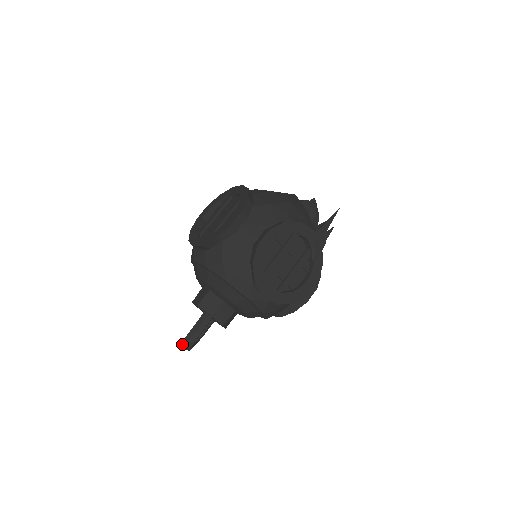
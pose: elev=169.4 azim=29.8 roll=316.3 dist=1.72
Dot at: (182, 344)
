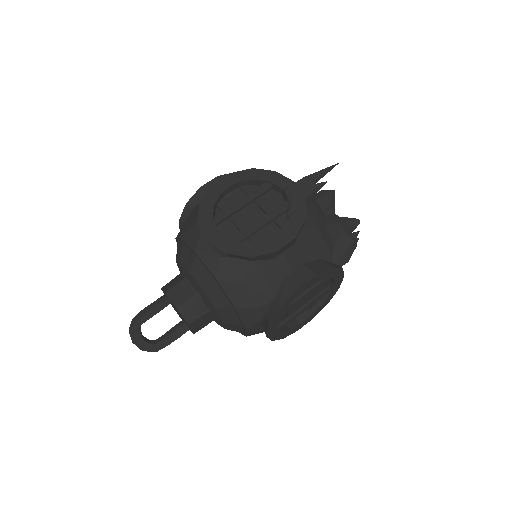
Dot at: (129, 330)
